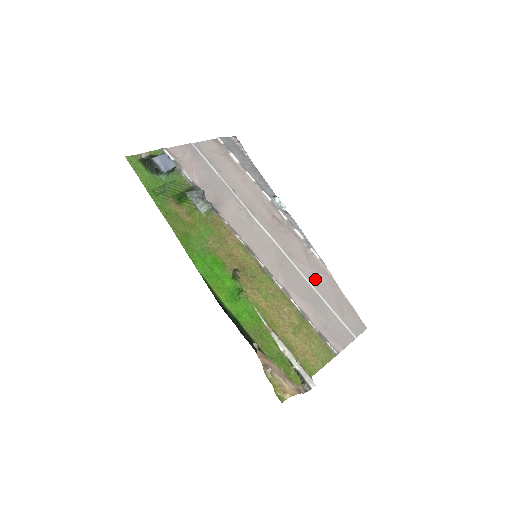
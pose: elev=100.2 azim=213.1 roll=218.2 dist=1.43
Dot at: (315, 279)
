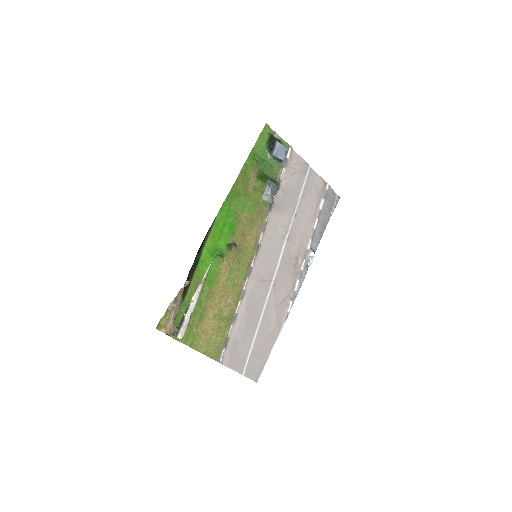
Dot at: (269, 316)
